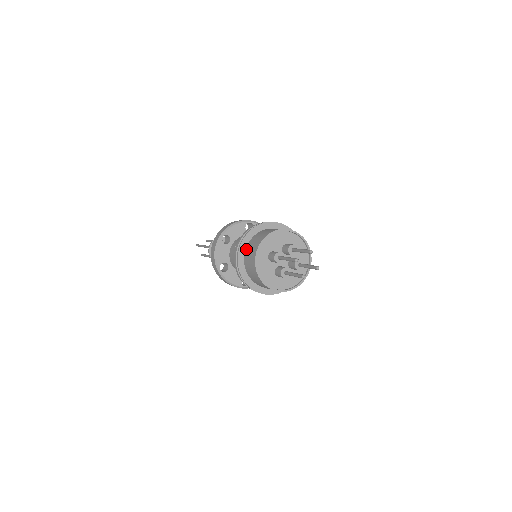
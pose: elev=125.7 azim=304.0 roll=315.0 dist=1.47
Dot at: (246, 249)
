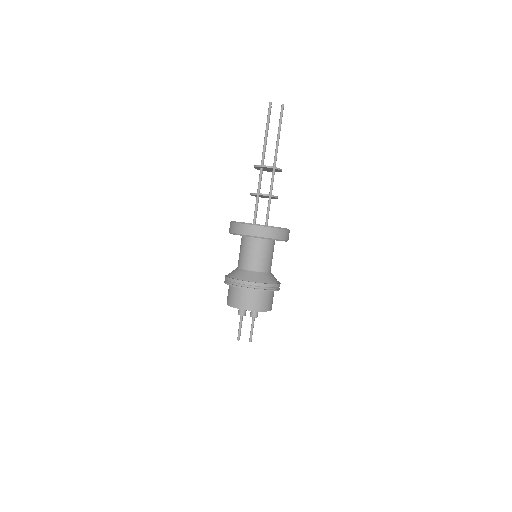
Dot at: (234, 288)
